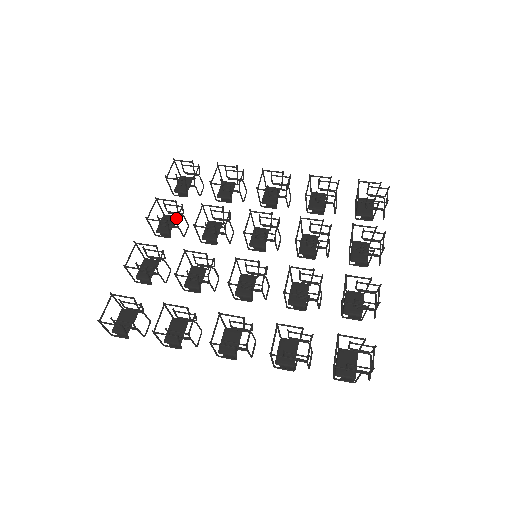
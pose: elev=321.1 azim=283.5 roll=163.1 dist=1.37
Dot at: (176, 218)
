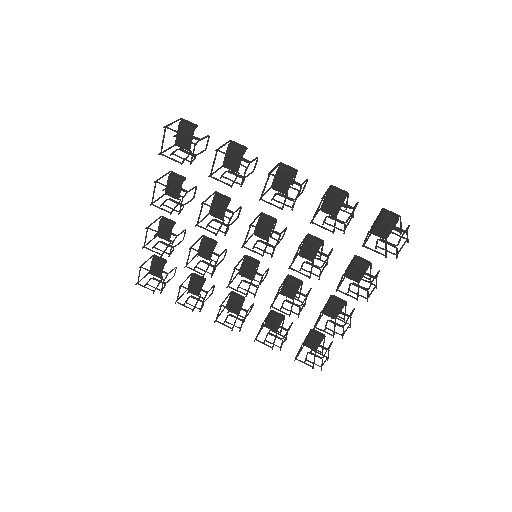
Dot at: occluded
